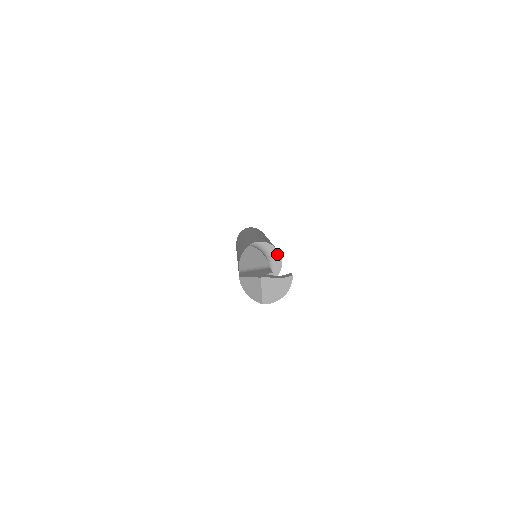
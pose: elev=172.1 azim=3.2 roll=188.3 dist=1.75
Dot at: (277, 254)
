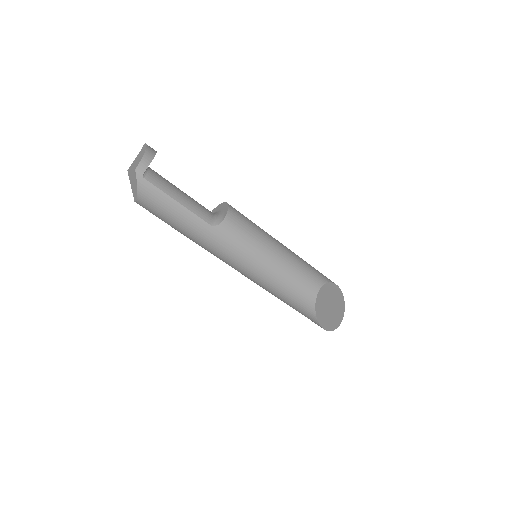
Dot at: (219, 207)
